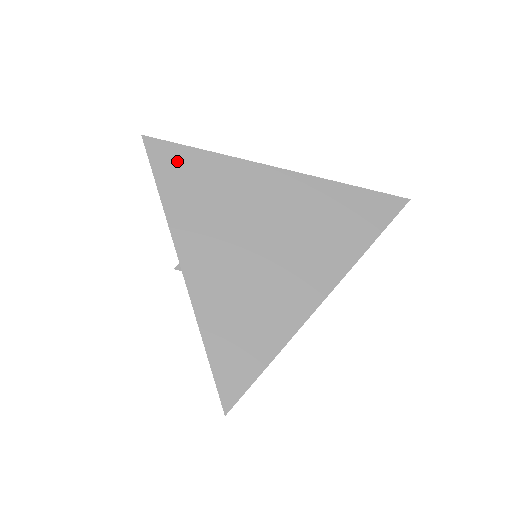
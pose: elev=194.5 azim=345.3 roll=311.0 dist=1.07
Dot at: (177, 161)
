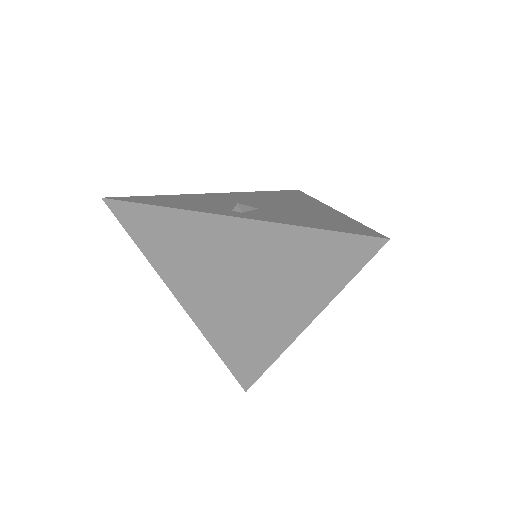
Dot at: (140, 219)
